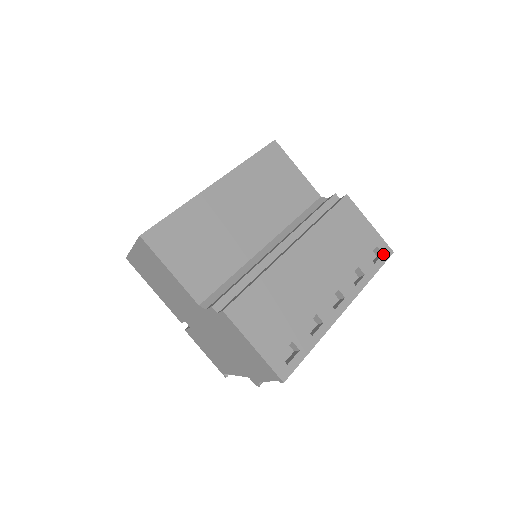
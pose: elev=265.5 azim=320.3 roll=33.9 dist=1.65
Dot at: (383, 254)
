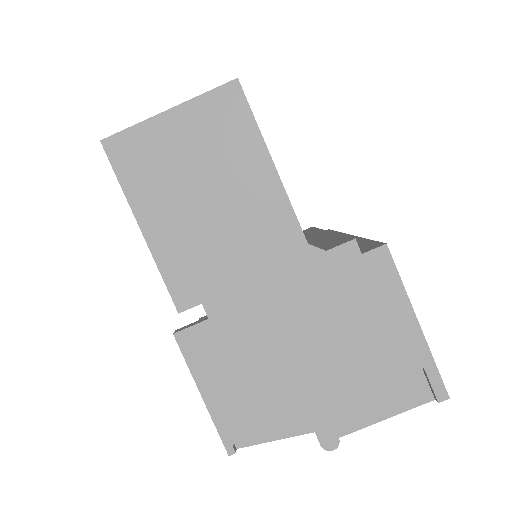
Dot at: occluded
